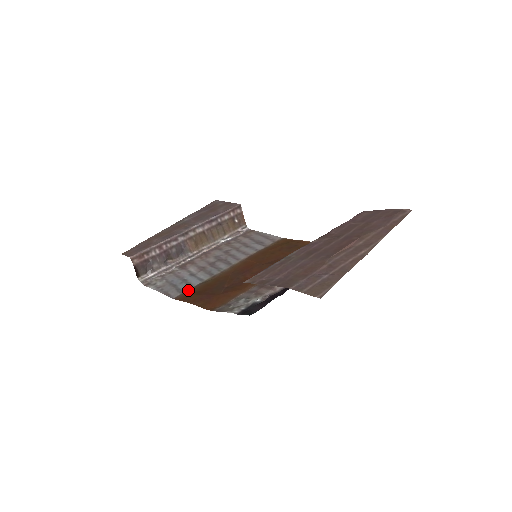
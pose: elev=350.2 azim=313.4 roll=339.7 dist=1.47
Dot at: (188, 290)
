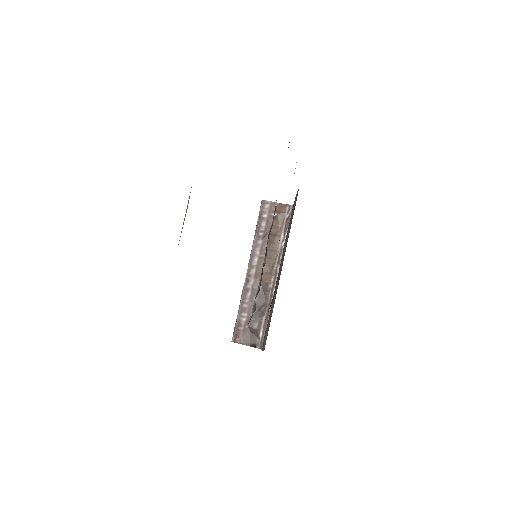
Dot at: occluded
